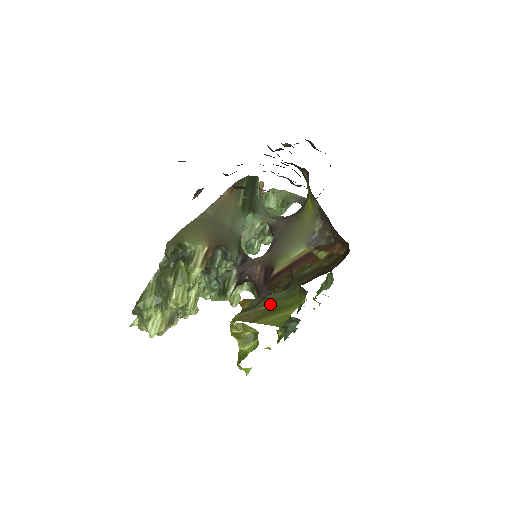
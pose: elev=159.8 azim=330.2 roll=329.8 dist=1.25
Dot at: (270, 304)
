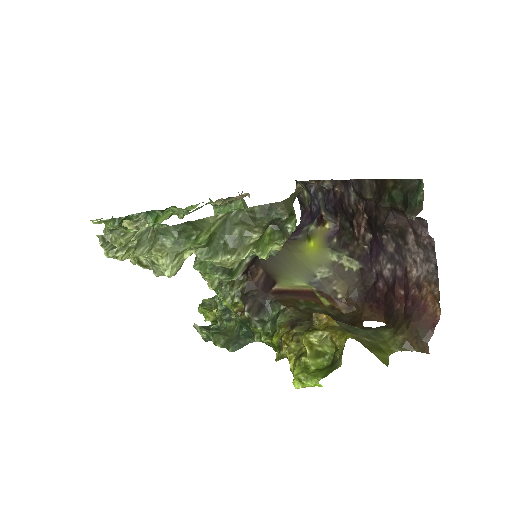
Dot at: (369, 339)
